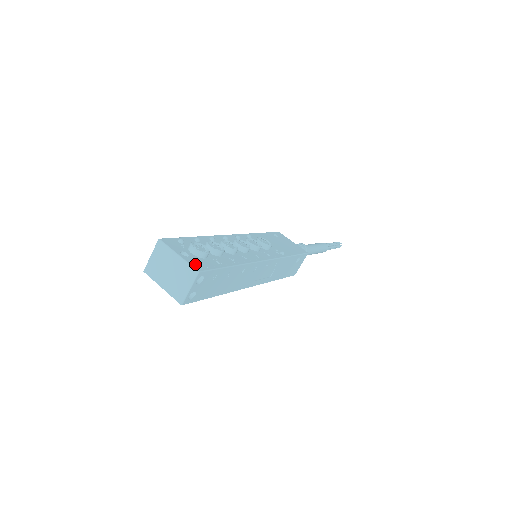
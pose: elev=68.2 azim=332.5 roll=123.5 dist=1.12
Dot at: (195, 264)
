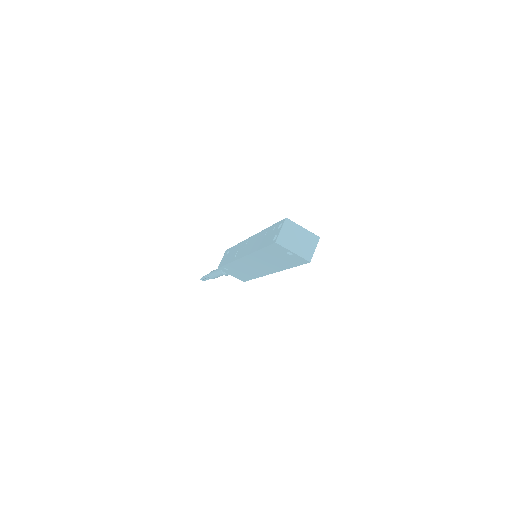
Dot at: (311, 234)
